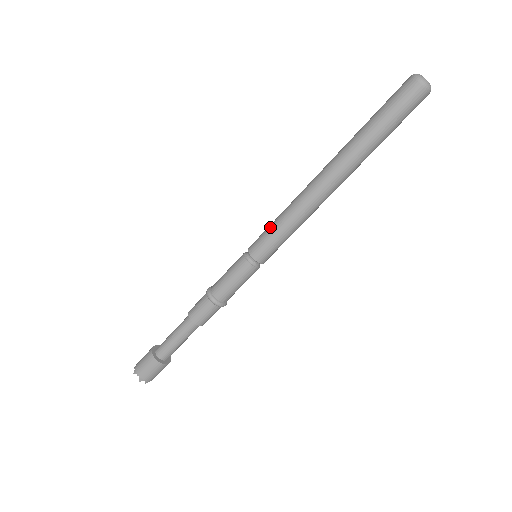
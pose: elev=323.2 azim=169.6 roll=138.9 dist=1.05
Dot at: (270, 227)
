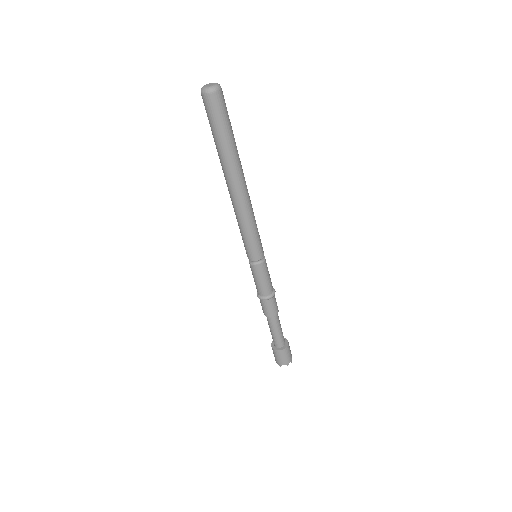
Dot at: (243, 239)
